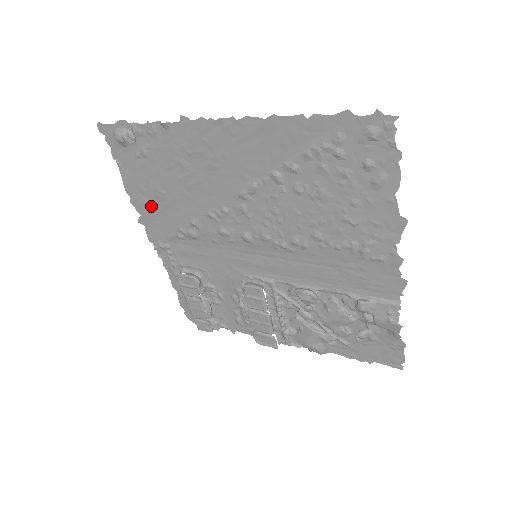
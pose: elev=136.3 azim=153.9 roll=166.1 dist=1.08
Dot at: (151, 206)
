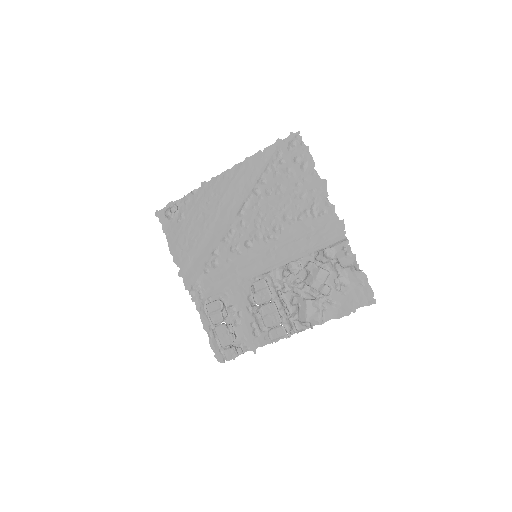
Dot at: (187, 256)
